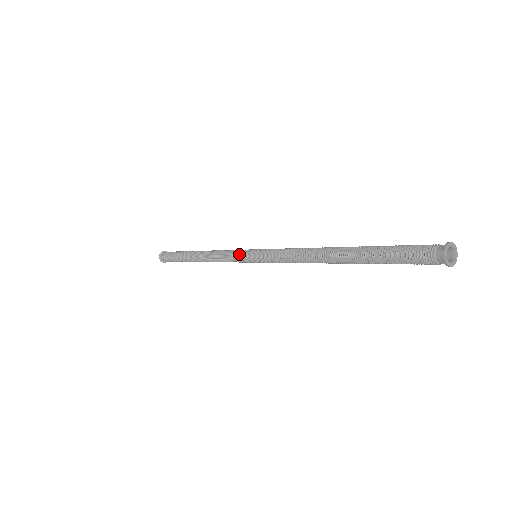
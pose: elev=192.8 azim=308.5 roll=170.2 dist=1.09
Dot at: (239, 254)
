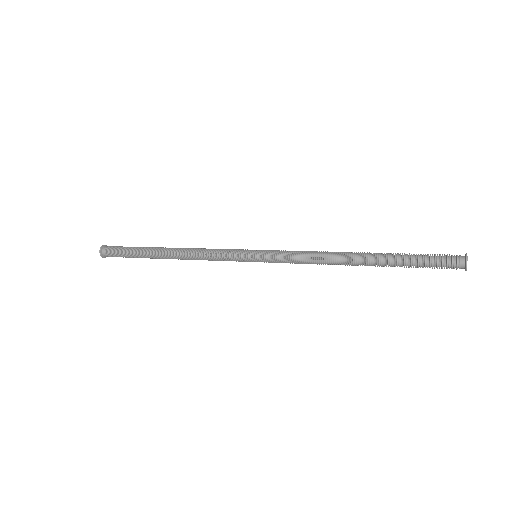
Dot at: (238, 249)
